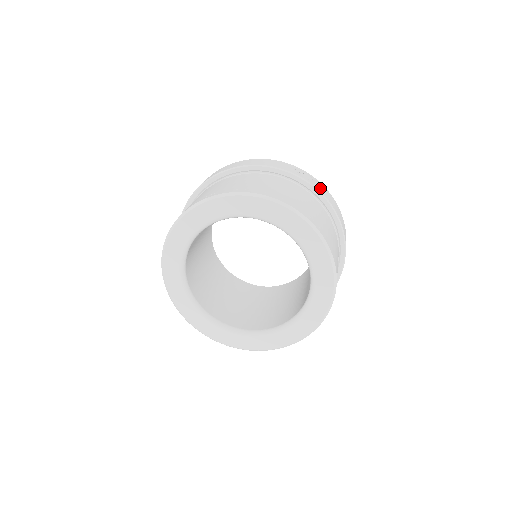
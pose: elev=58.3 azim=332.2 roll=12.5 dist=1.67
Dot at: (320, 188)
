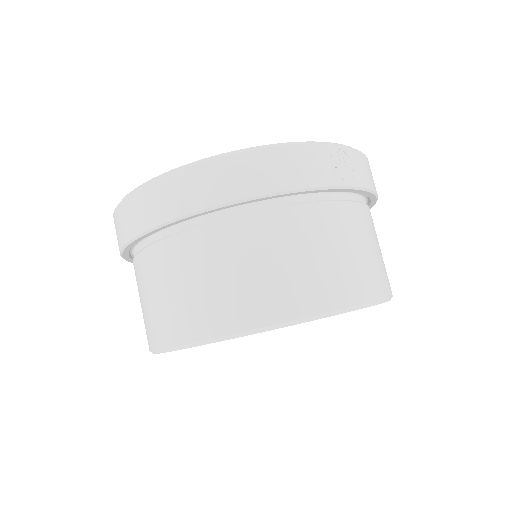
Dot at: (363, 175)
